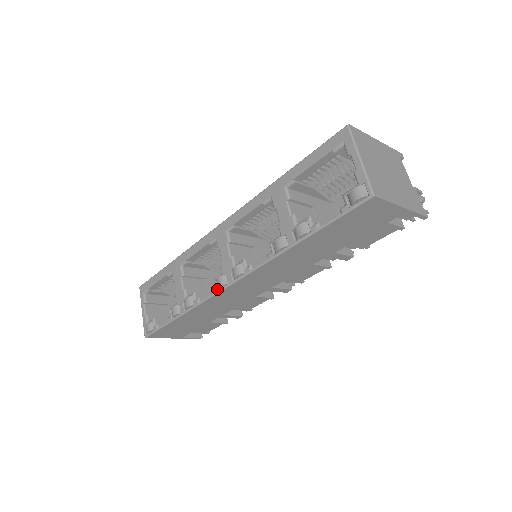
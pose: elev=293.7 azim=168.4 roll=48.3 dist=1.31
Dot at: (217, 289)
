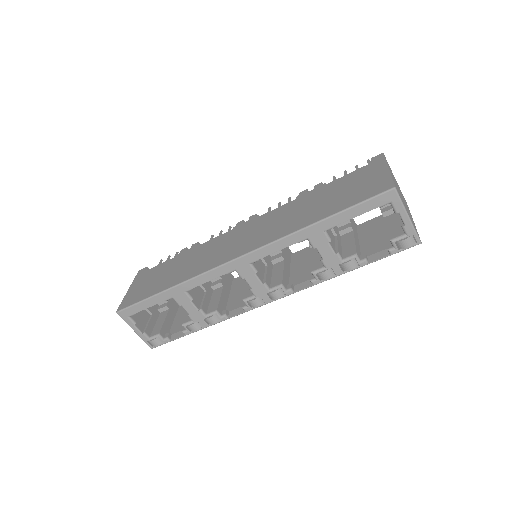
Dot at: (250, 307)
